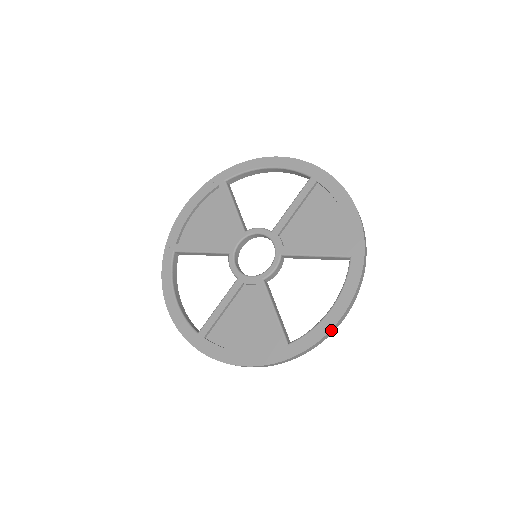
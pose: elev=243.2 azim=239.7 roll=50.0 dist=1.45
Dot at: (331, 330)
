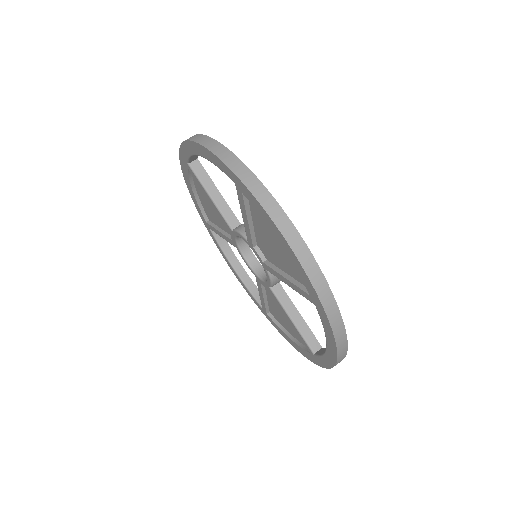
Dot at: (336, 364)
